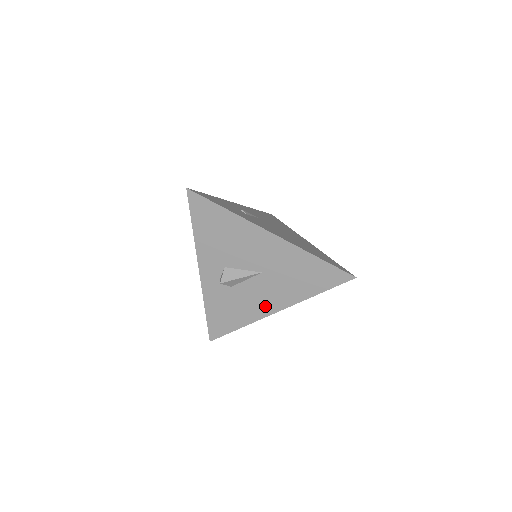
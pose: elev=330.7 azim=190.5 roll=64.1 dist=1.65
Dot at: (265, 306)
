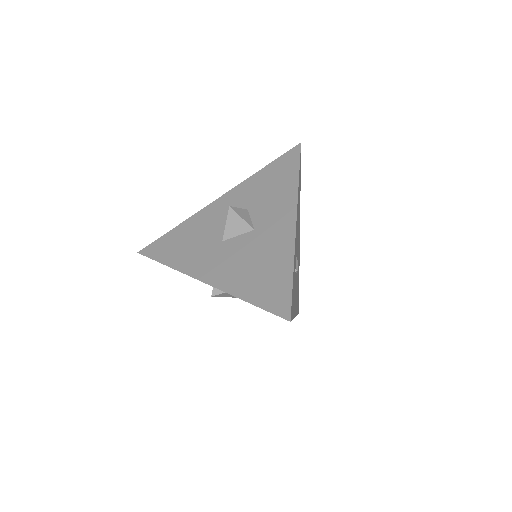
Dot at: occluded
